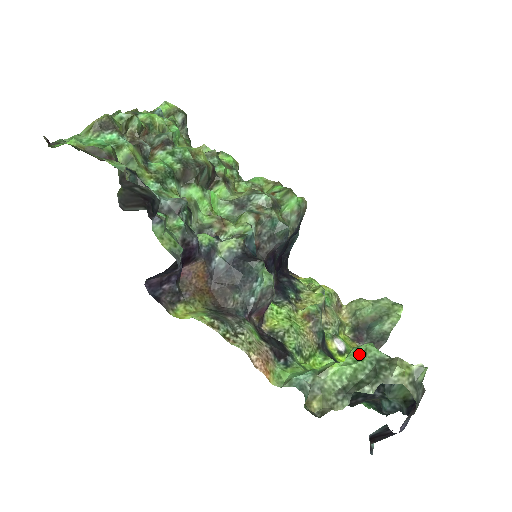
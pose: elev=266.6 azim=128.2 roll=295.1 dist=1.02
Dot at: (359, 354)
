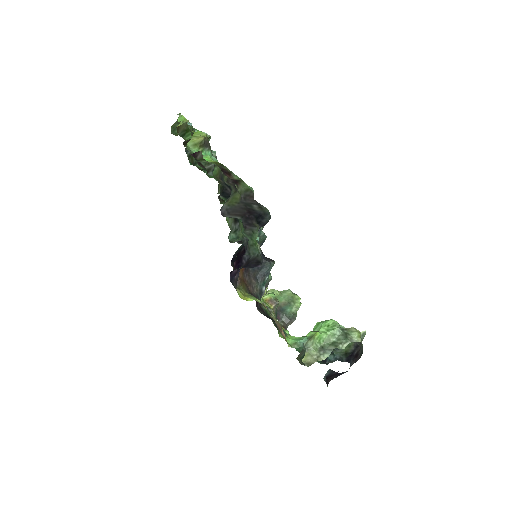
Dot at: (329, 326)
